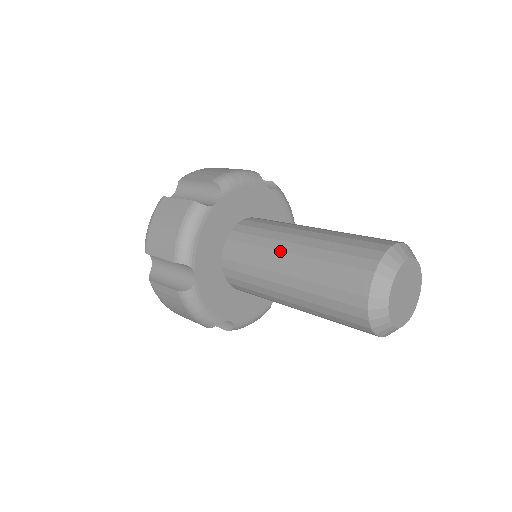
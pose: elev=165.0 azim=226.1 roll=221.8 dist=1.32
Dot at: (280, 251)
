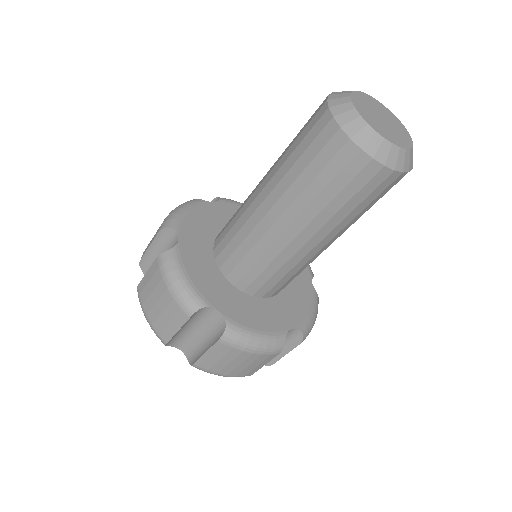
Dot at: occluded
